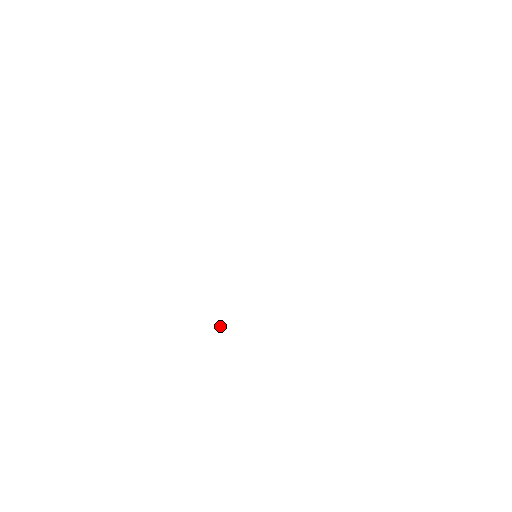
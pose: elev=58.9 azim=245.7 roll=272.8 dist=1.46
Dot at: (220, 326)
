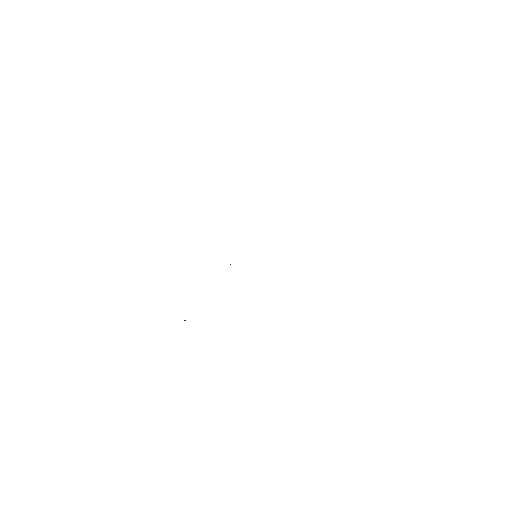
Dot at: occluded
